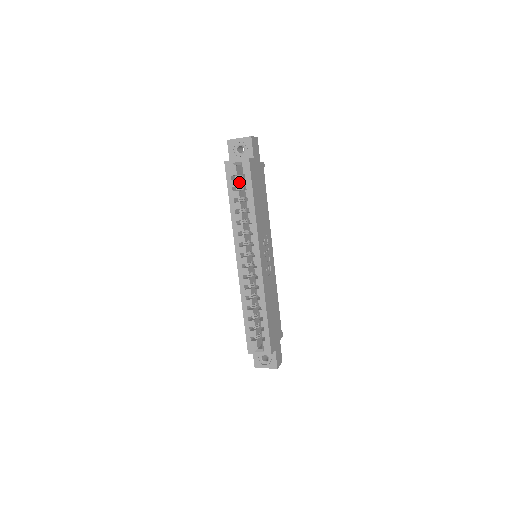
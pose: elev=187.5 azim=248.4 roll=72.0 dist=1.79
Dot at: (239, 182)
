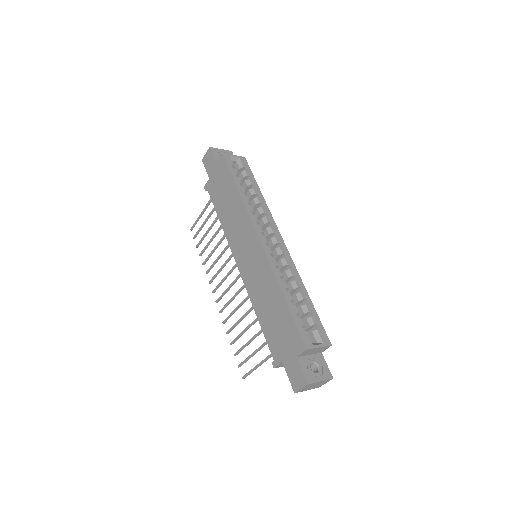
Dot at: occluded
